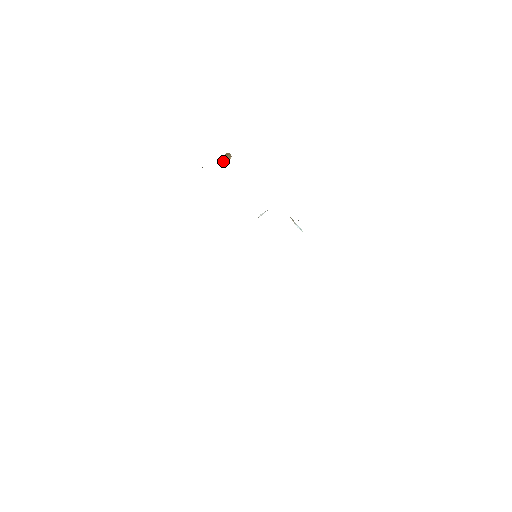
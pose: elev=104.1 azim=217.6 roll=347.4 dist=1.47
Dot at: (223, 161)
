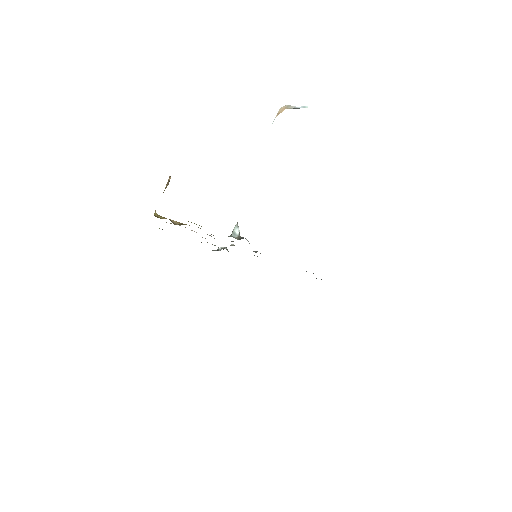
Dot at: occluded
